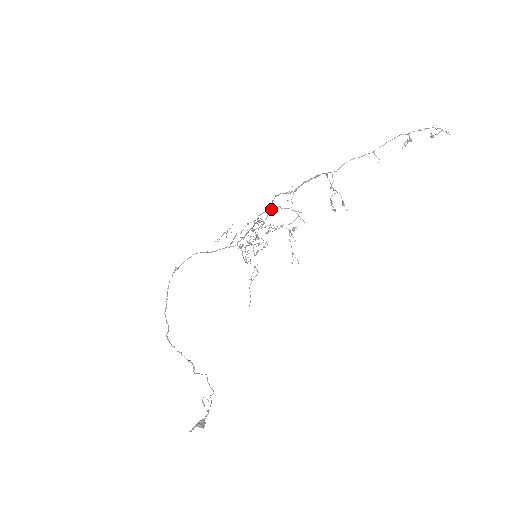
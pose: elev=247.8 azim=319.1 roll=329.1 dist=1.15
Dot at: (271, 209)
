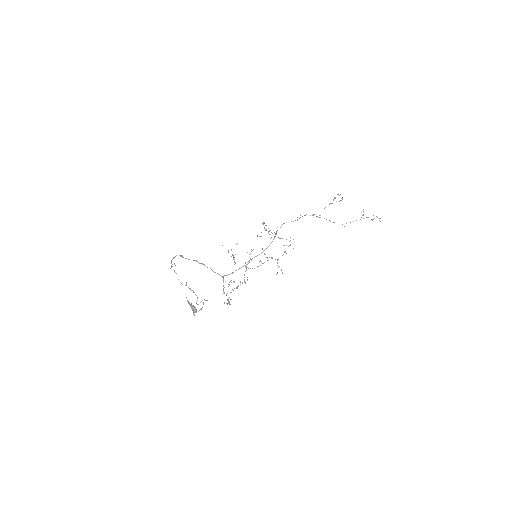
Dot at: (276, 233)
